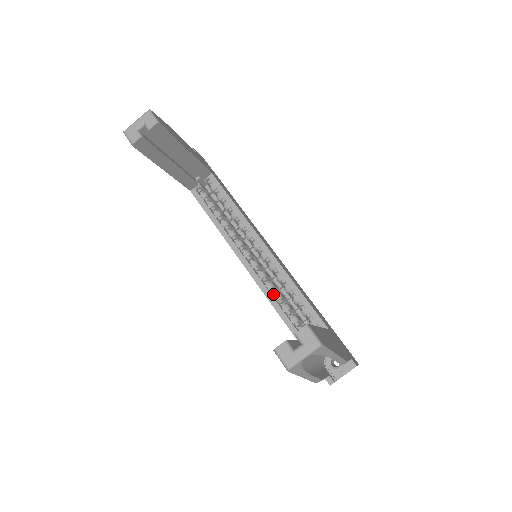
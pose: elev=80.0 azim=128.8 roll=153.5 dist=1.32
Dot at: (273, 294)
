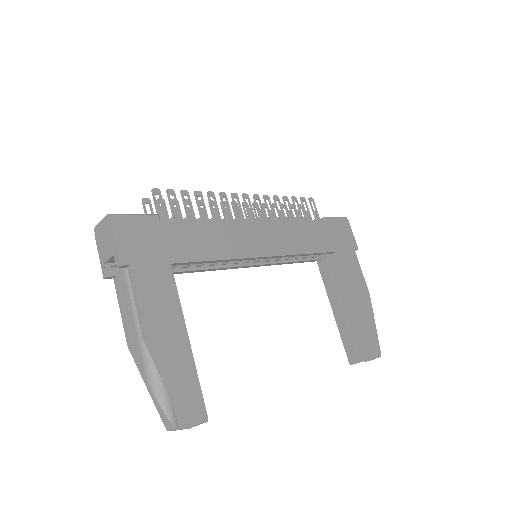
Dot at: (282, 259)
